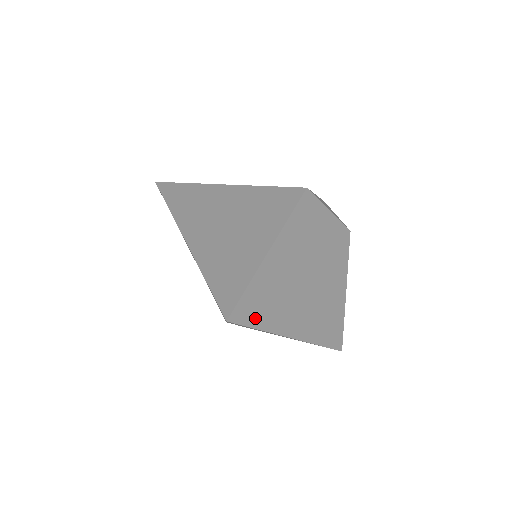
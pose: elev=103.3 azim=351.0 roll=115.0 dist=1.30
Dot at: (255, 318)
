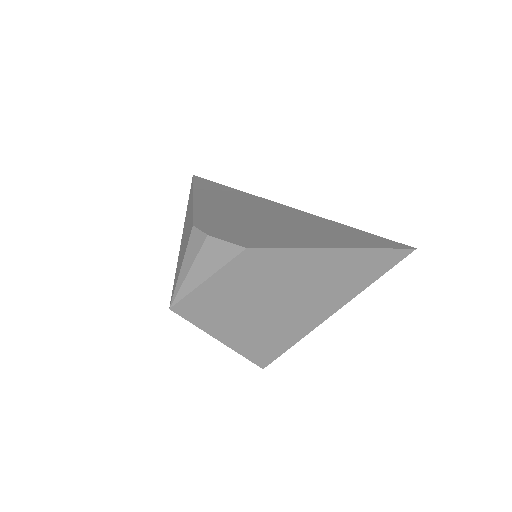
Dot at: (278, 349)
